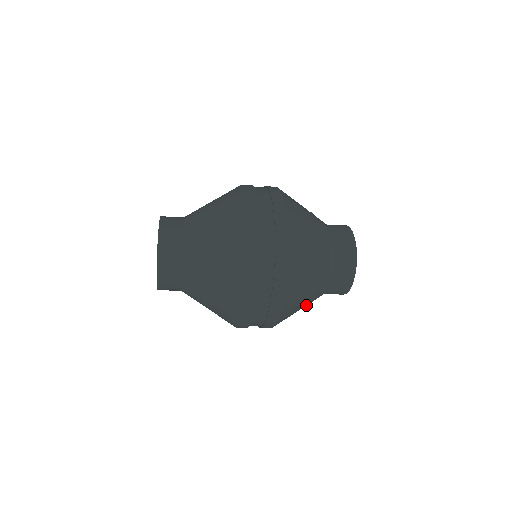
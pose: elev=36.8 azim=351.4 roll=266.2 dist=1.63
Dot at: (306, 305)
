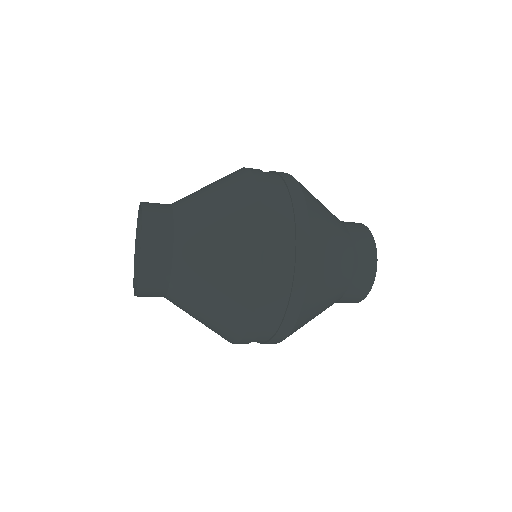
Dot at: (322, 310)
